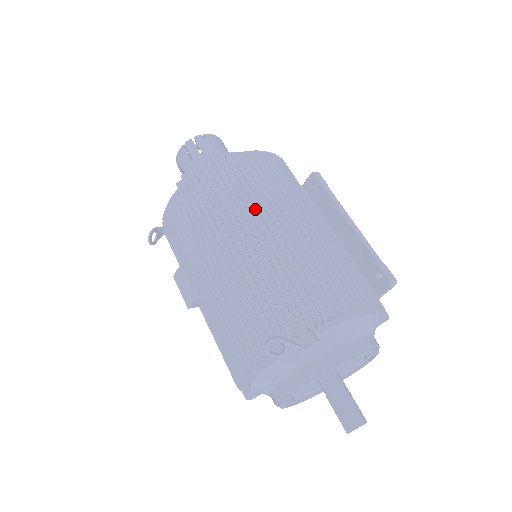
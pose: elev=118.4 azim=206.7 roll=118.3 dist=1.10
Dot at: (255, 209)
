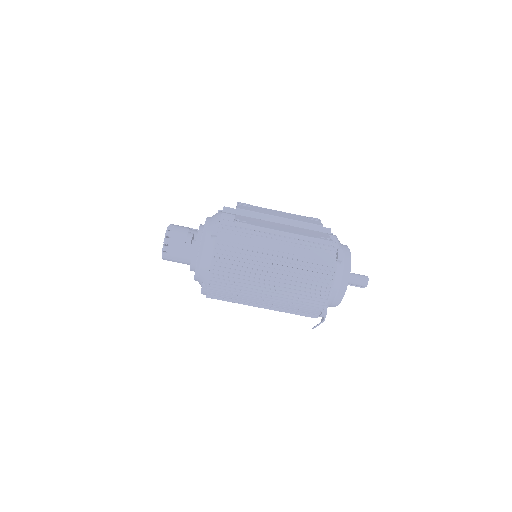
Dot at: (250, 295)
